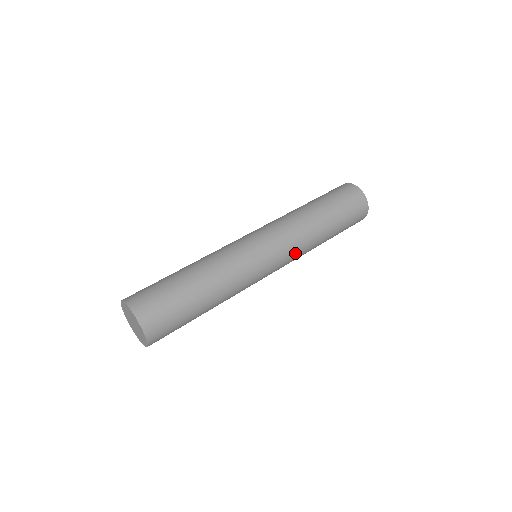
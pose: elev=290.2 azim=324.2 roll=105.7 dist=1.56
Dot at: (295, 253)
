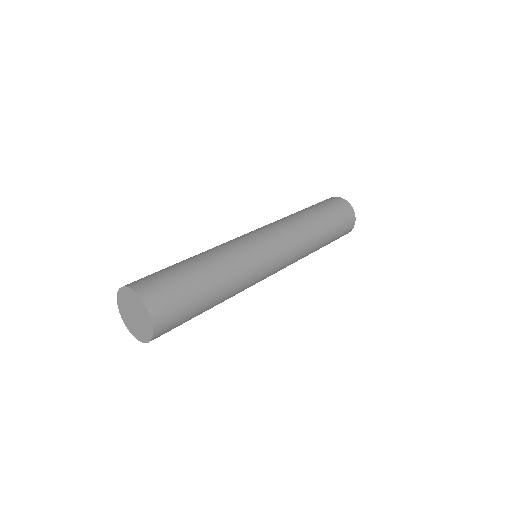
Dot at: (296, 251)
